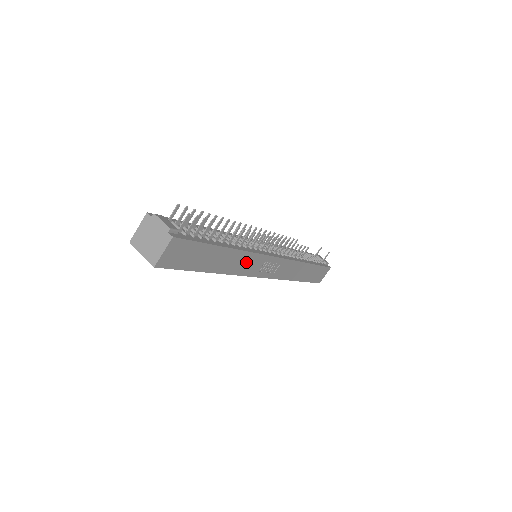
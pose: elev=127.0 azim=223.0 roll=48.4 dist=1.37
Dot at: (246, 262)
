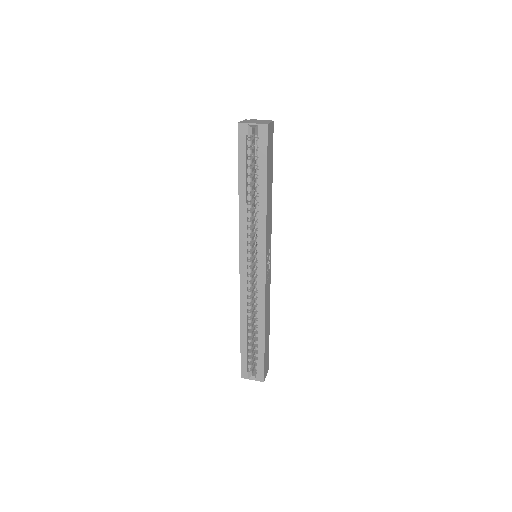
Dot at: (269, 225)
